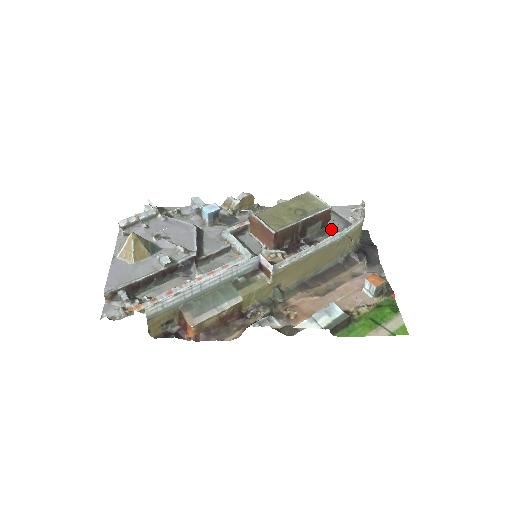
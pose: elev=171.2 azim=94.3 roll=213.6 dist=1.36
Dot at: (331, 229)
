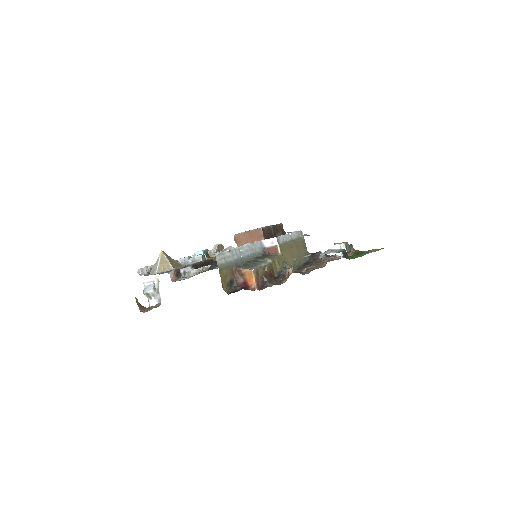
Dot at: occluded
